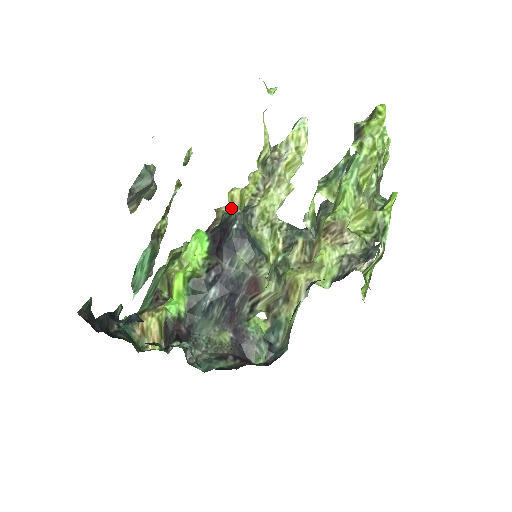
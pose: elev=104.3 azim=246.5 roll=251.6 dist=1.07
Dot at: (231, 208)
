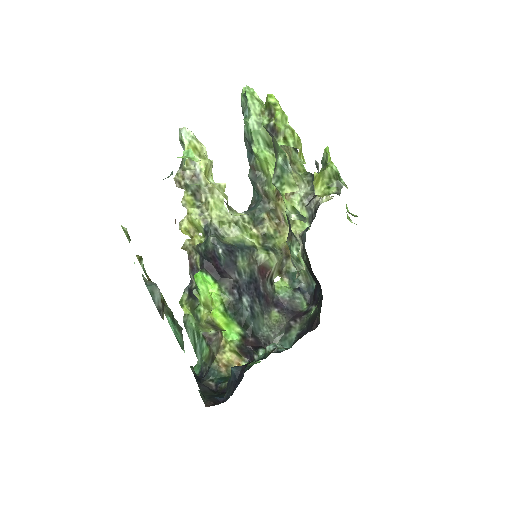
Dot at: (192, 237)
